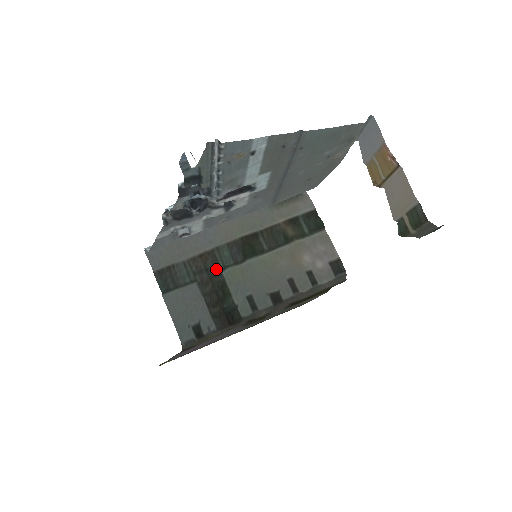
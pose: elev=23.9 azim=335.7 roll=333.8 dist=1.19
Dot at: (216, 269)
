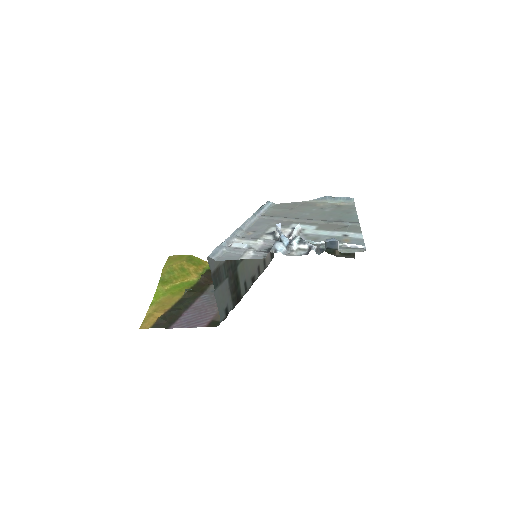
Dot at: (235, 266)
